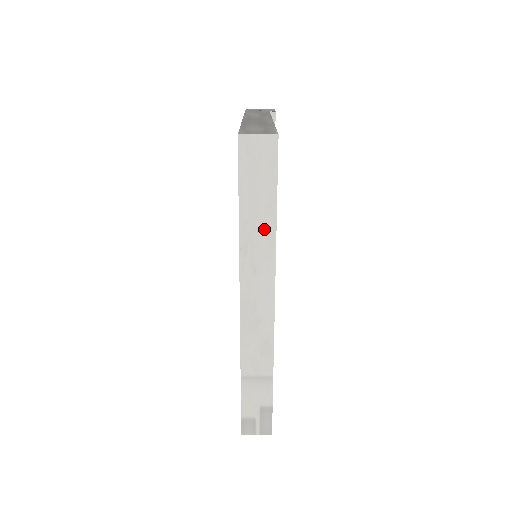
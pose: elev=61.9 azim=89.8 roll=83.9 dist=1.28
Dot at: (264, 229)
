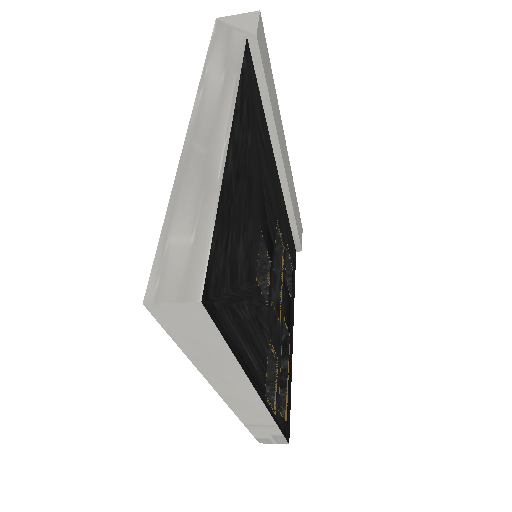
Dot at: (222, 362)
